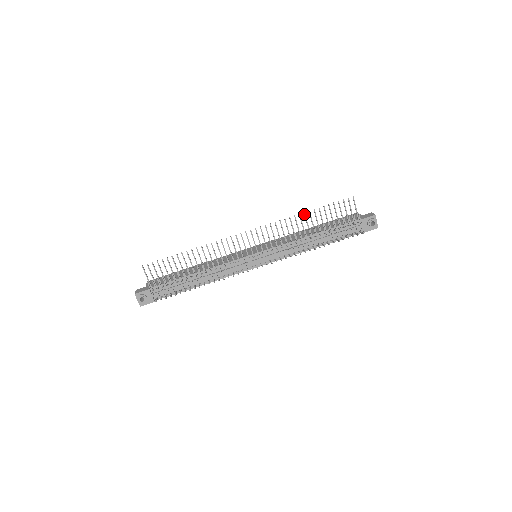
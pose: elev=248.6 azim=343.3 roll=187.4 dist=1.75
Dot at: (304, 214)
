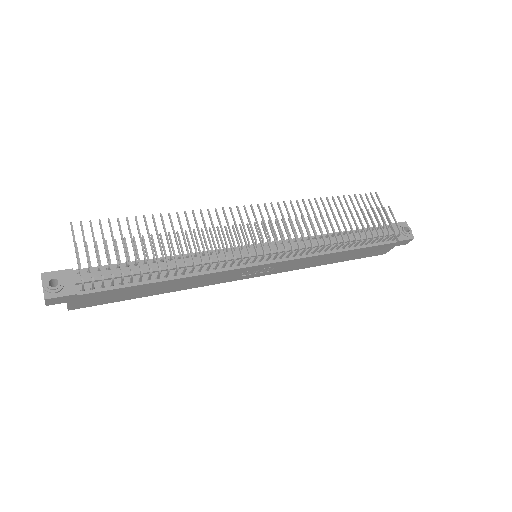
Dot at: (321, 199)
